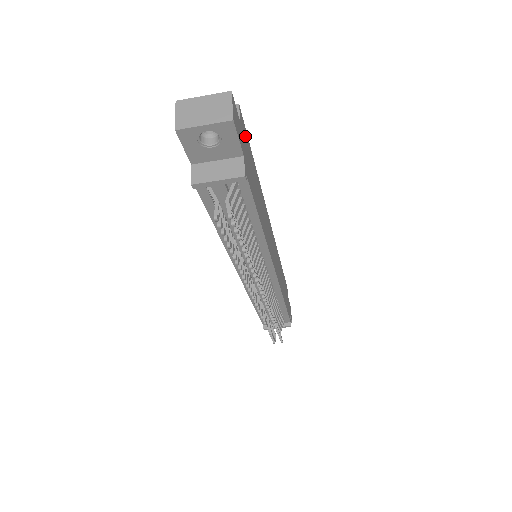
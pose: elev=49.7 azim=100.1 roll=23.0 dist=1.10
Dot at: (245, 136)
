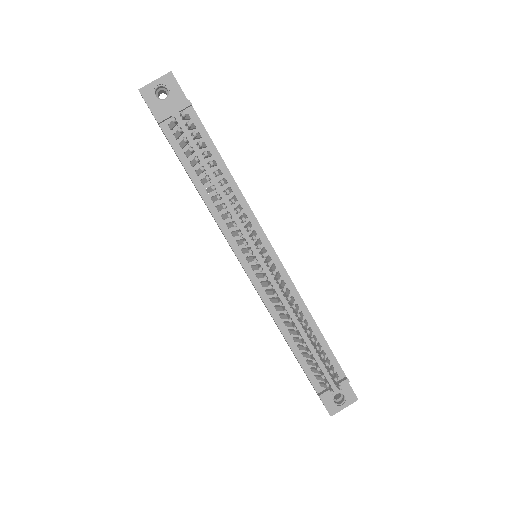
Dot at: occluded
